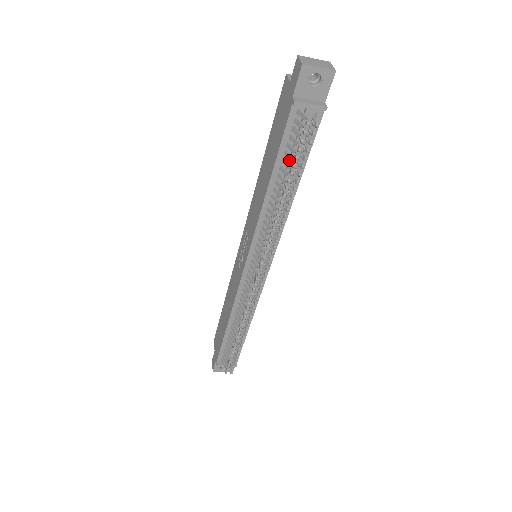
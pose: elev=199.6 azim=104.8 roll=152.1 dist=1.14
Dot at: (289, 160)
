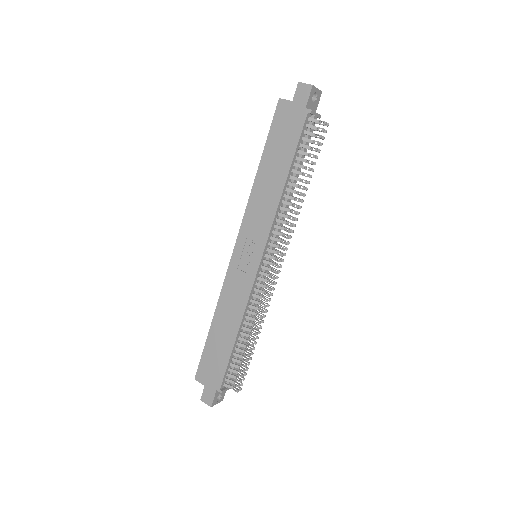
Dot at: (300, 157)
